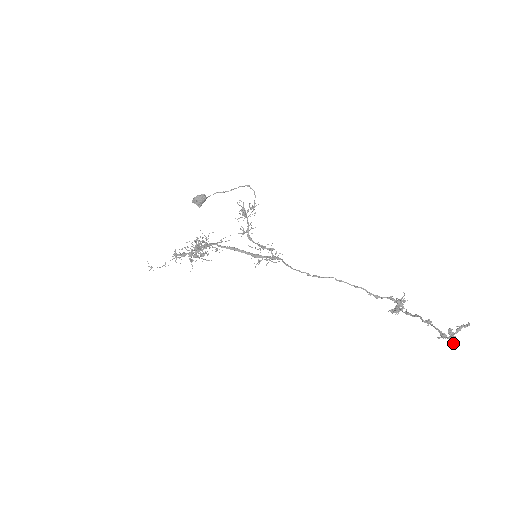
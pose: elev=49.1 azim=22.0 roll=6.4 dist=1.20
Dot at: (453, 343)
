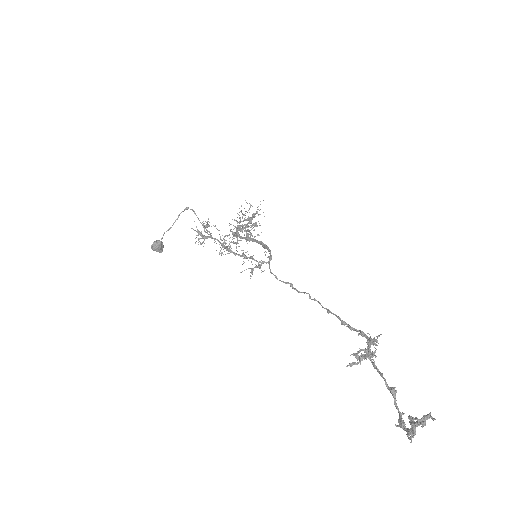
Dot at: (410, 442)
